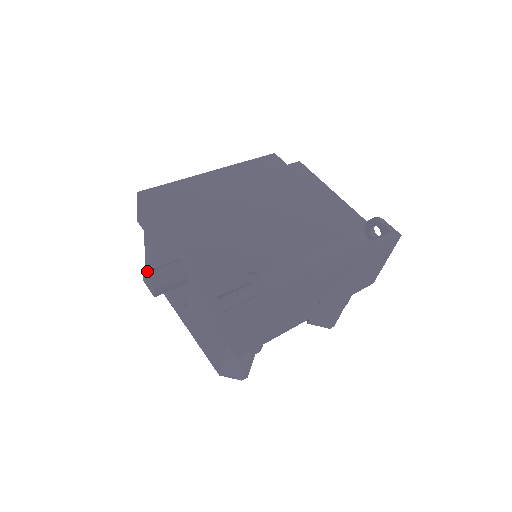
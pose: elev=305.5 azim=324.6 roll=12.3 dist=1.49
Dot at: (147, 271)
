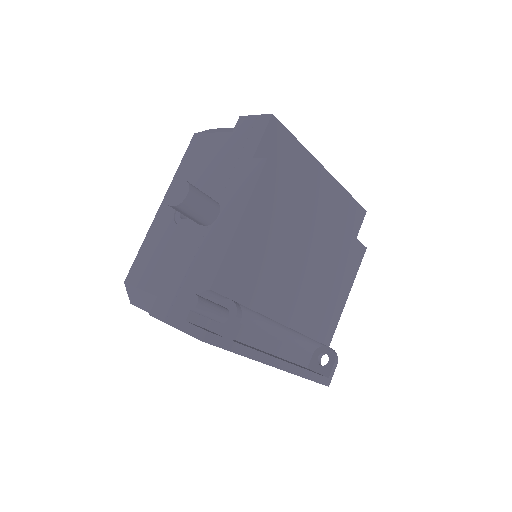
Dot at: (192, 187)
